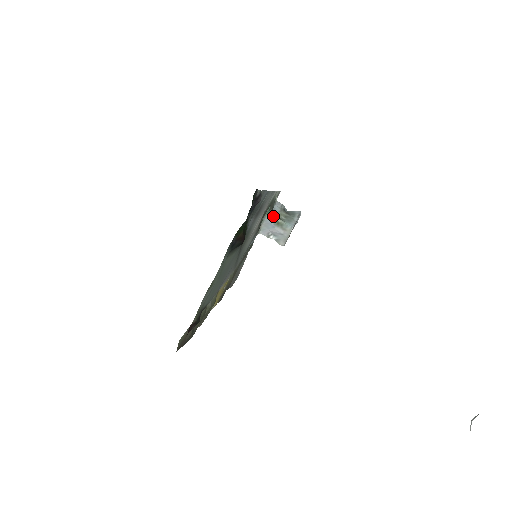
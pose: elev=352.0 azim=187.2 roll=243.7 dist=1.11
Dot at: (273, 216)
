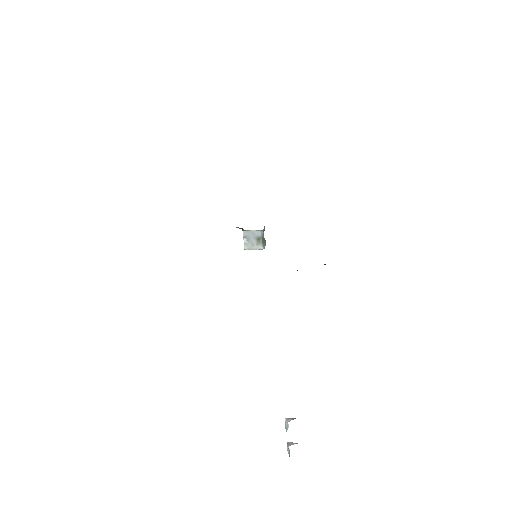
Dot at: (262, 234)
